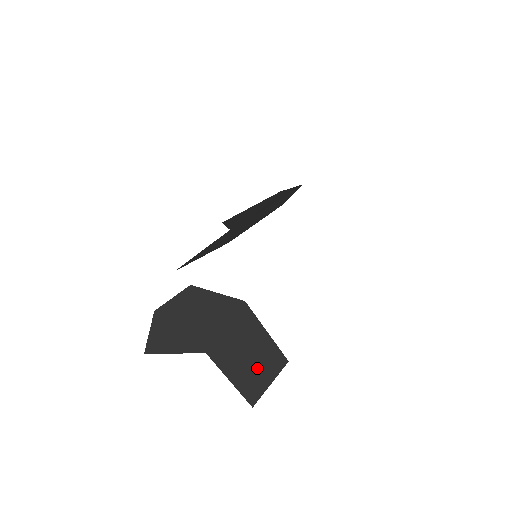
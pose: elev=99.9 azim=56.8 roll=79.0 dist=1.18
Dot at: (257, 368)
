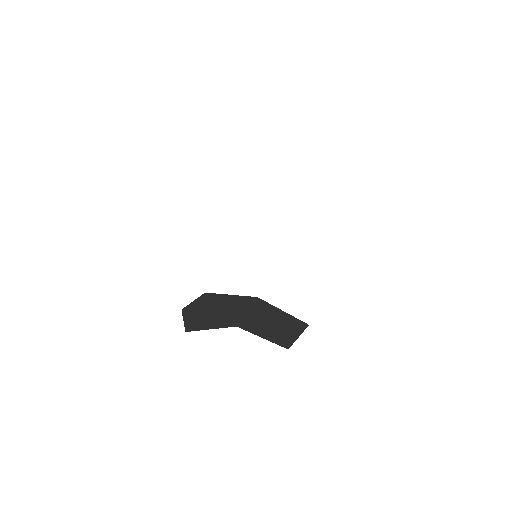
Dot at: (283, 330)
